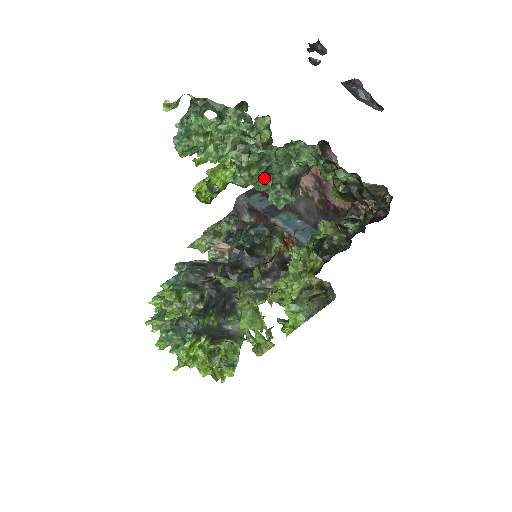
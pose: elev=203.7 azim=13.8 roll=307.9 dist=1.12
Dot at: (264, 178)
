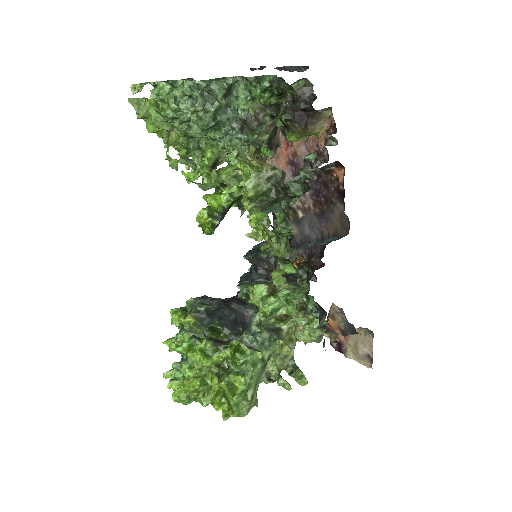
Dot at: (214, 123)
